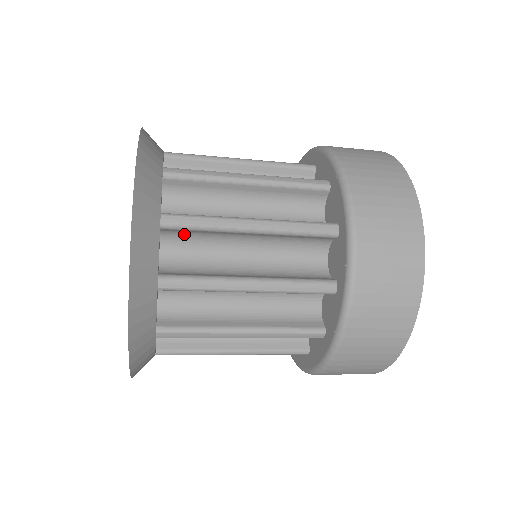
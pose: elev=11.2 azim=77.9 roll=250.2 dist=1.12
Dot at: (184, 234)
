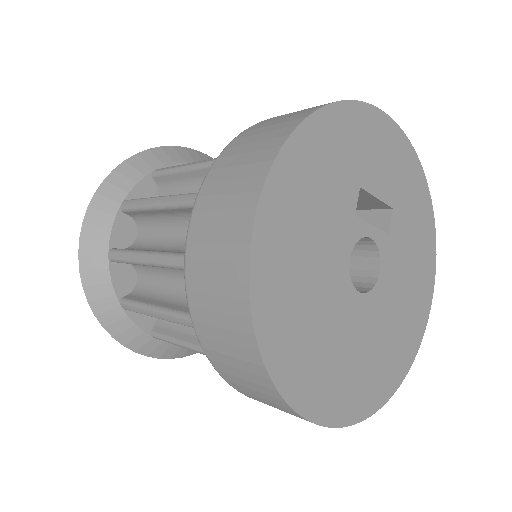
Dot at: occluded
